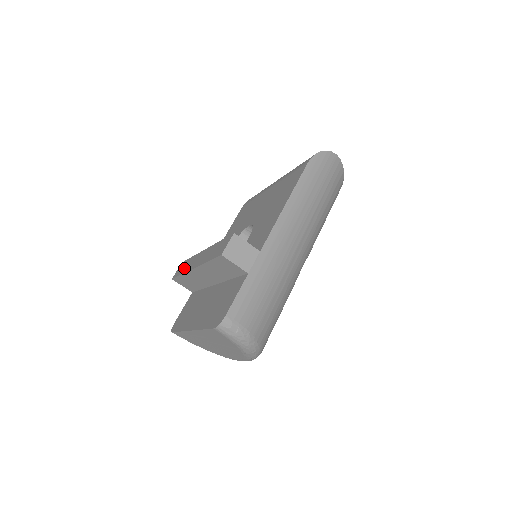
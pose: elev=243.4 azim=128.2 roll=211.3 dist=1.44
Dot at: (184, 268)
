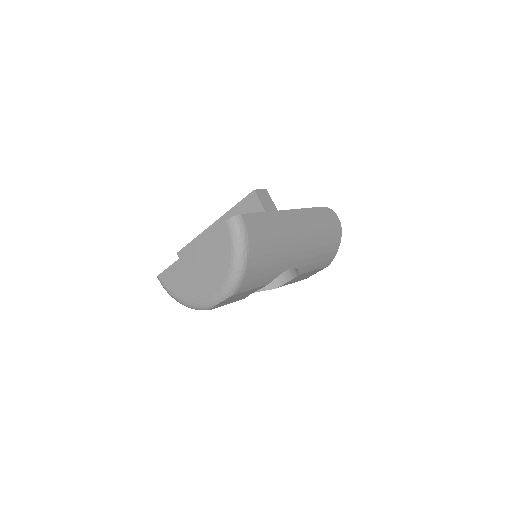
Dot at: occluded
